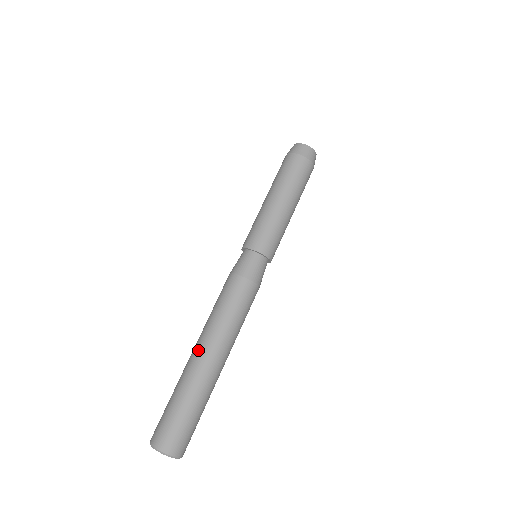
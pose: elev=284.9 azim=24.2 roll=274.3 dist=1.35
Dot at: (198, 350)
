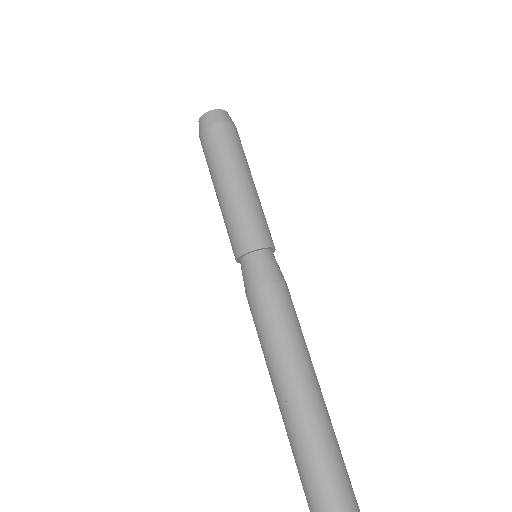
Dot at: (300, 393)
